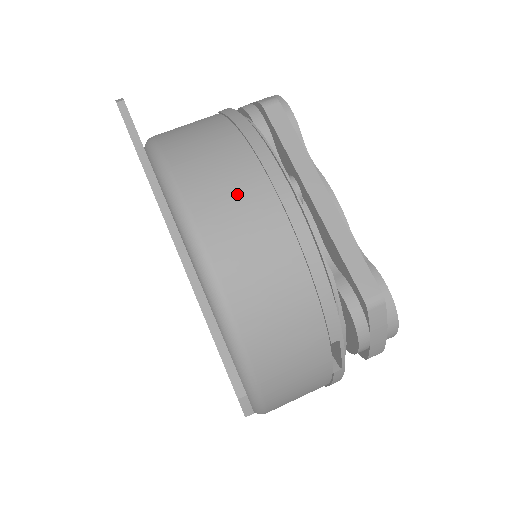
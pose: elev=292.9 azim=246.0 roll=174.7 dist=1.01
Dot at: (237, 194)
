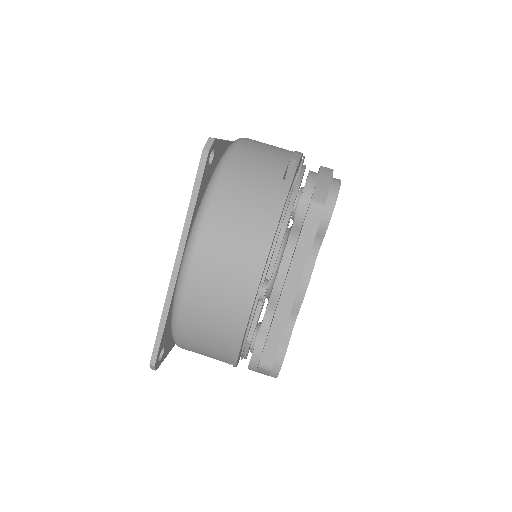
Dot at: (224, 275)
